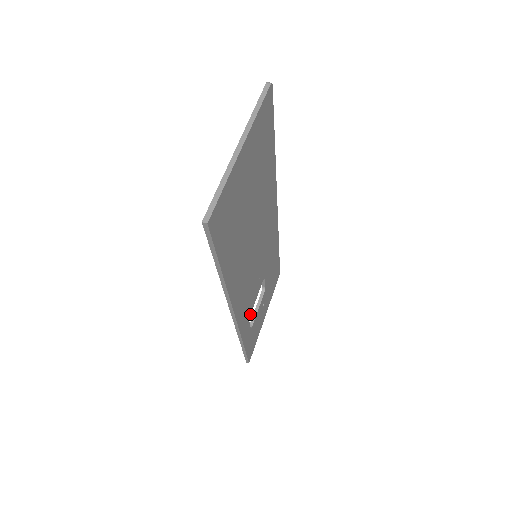
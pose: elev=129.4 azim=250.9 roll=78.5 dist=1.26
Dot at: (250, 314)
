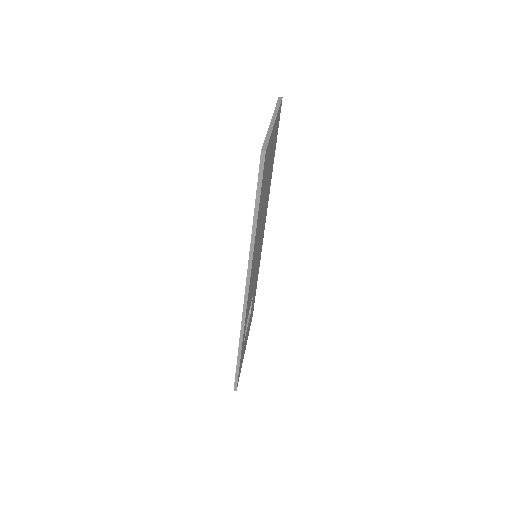
Dot at: occluded
